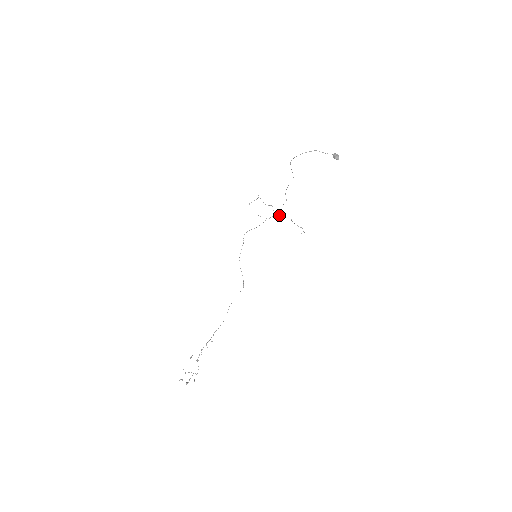
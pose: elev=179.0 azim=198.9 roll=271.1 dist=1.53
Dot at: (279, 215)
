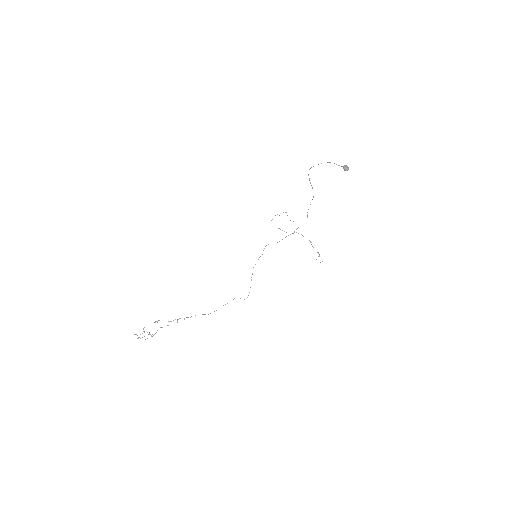
Dot at: occluded
